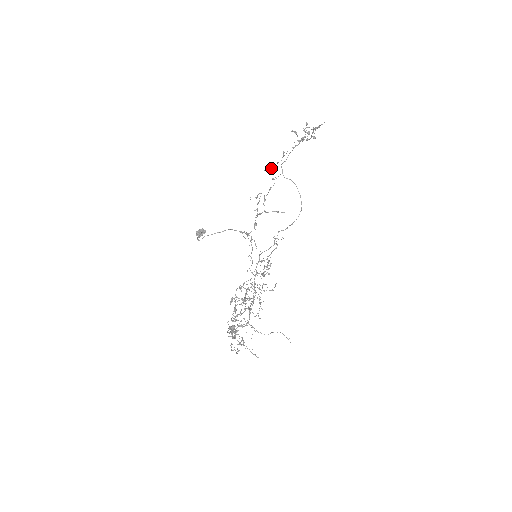
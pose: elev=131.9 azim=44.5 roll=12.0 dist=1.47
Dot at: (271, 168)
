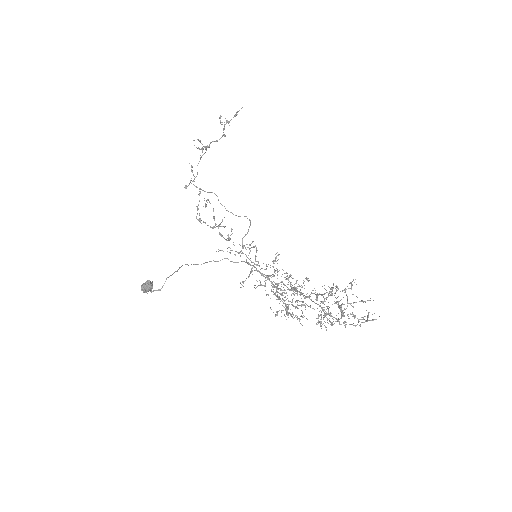
Dot at: (188, 185)
